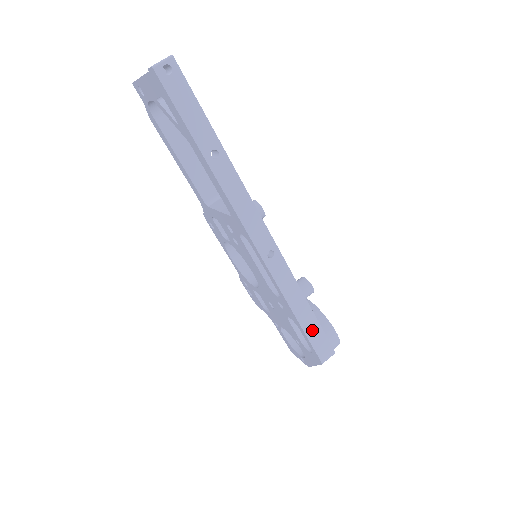
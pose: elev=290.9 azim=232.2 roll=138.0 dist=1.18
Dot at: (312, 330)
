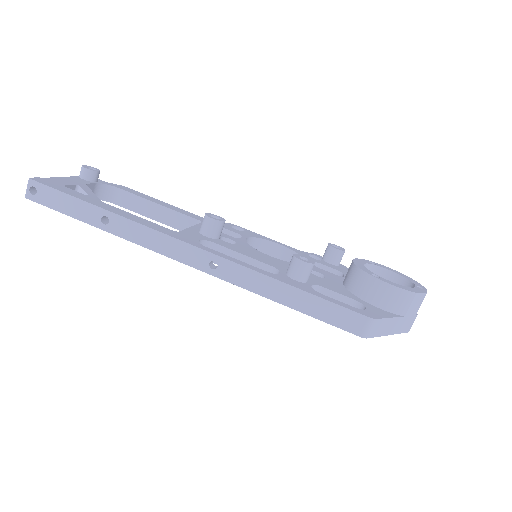
Dot at: (320, 310)
